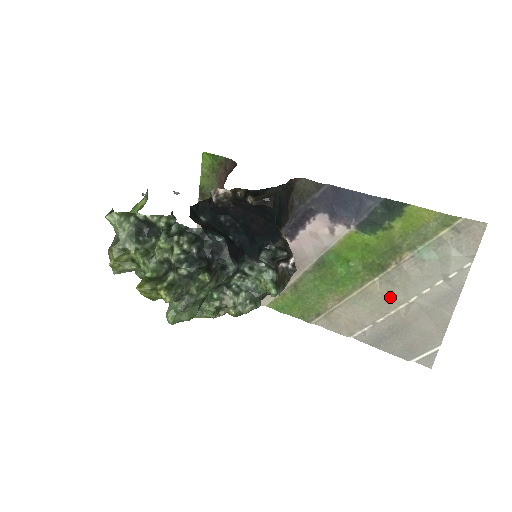
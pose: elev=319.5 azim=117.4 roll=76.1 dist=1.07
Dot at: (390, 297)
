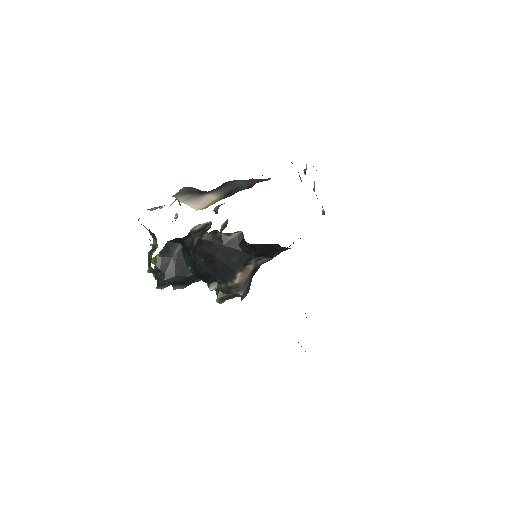
Dot at: occluded
